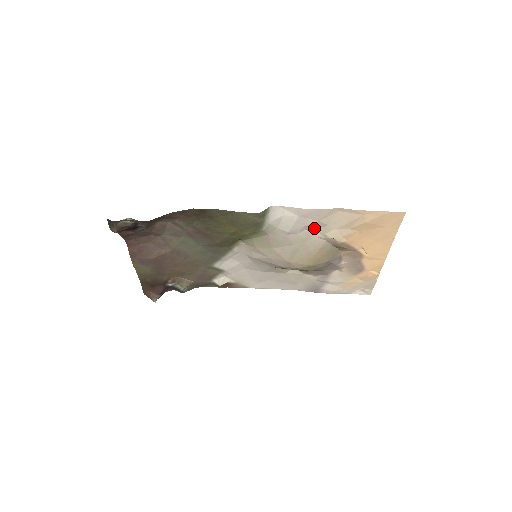
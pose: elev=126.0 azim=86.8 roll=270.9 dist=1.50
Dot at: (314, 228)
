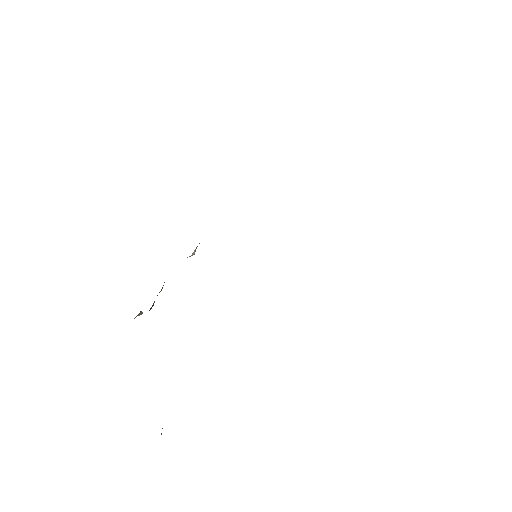
Dot at: occluded
